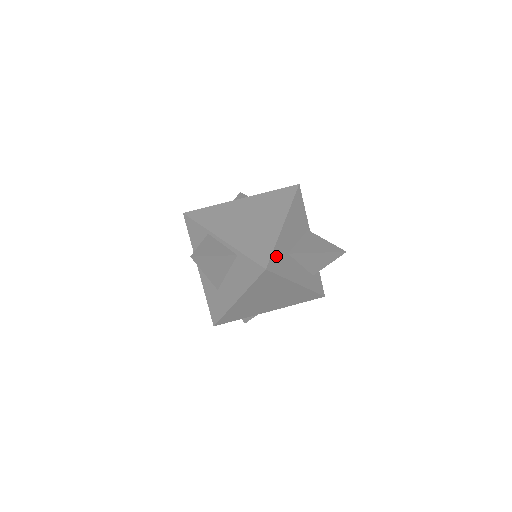
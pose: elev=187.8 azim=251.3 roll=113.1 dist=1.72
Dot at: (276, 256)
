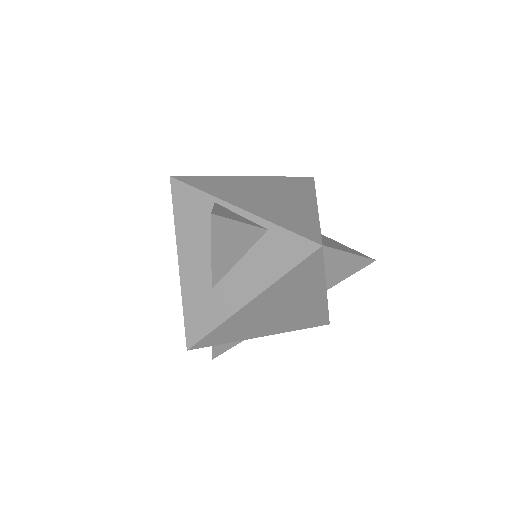
Dot at: occluded
